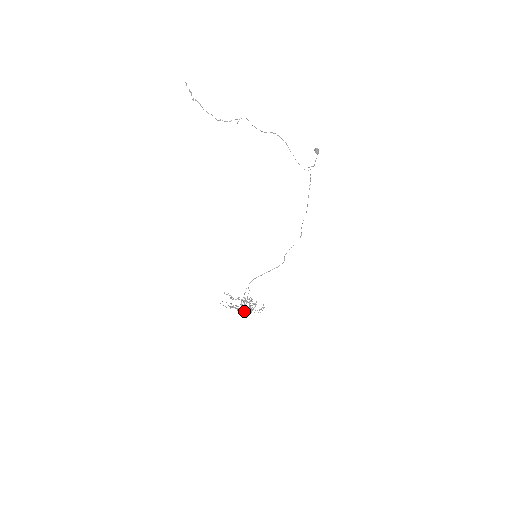
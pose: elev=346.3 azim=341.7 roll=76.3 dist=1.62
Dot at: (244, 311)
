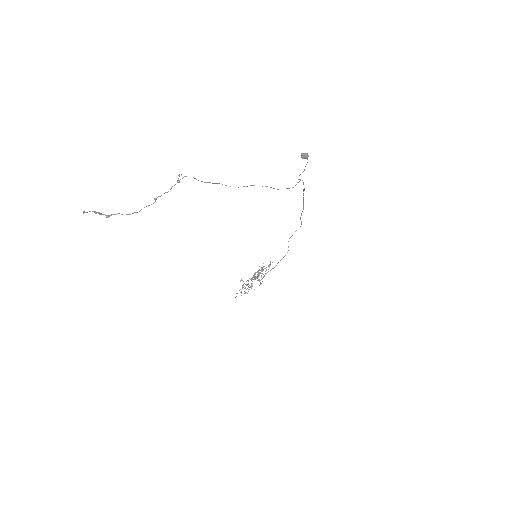
Dot at: occluded
